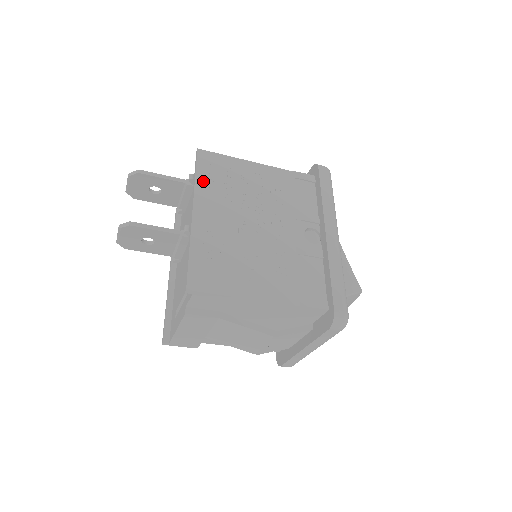
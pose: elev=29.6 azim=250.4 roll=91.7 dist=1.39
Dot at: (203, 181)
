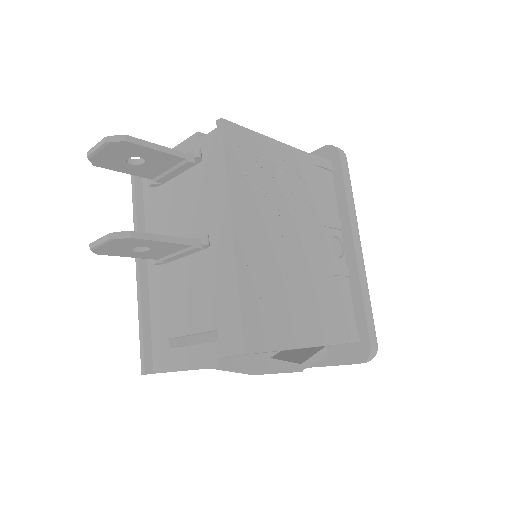
Dot at: (235, 175)
